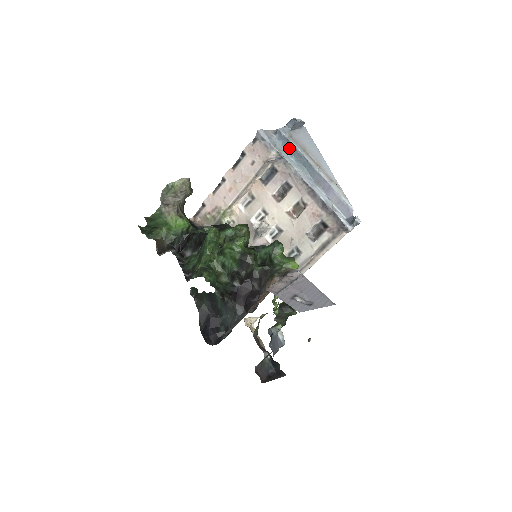
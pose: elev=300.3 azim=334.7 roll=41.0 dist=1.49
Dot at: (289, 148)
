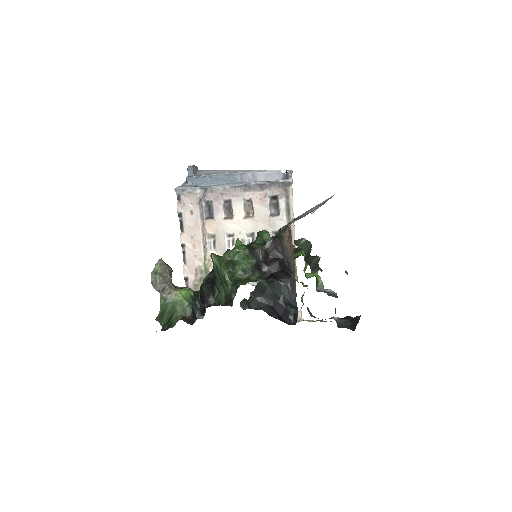
Dot at: (204, 181)
